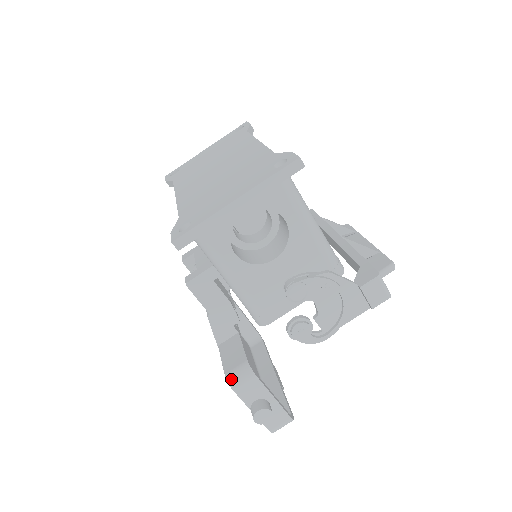
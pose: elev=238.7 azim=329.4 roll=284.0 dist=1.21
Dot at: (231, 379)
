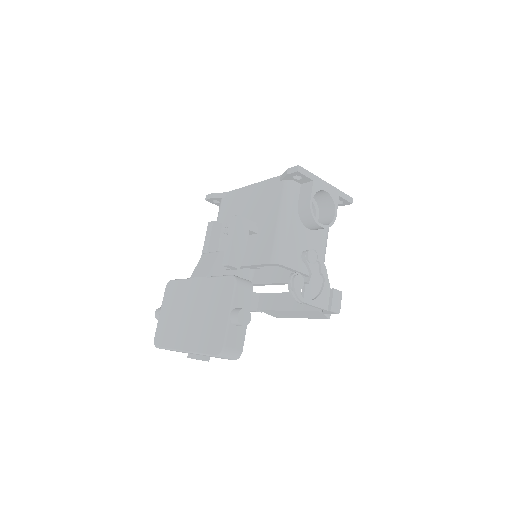
Dot at: (238, 277)
